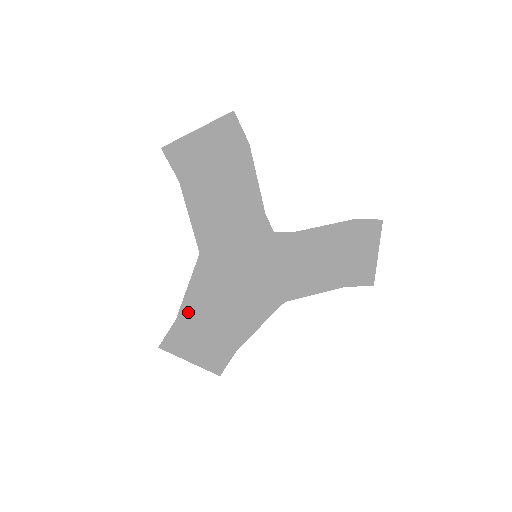
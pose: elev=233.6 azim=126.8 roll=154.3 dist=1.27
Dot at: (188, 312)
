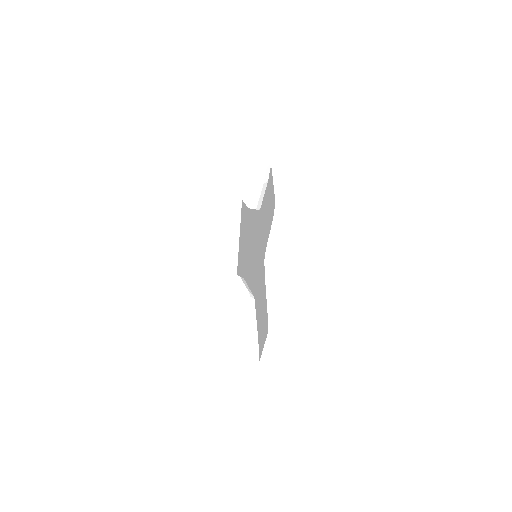
Dot at: (243, 218)
